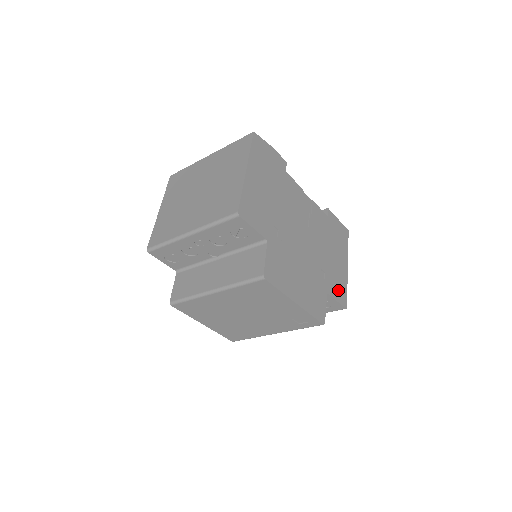
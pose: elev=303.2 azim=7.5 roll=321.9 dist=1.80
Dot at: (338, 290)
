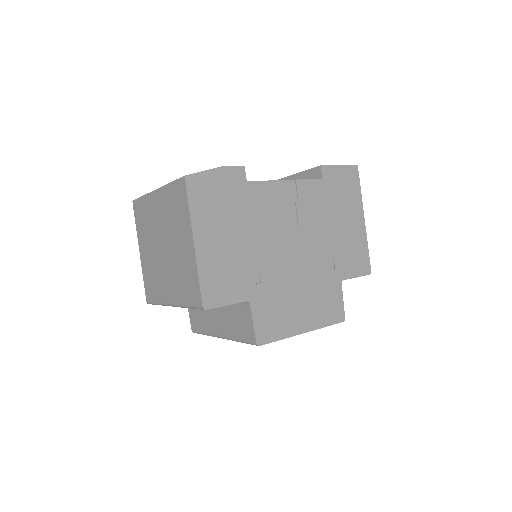
Dot at: (356, 262)
